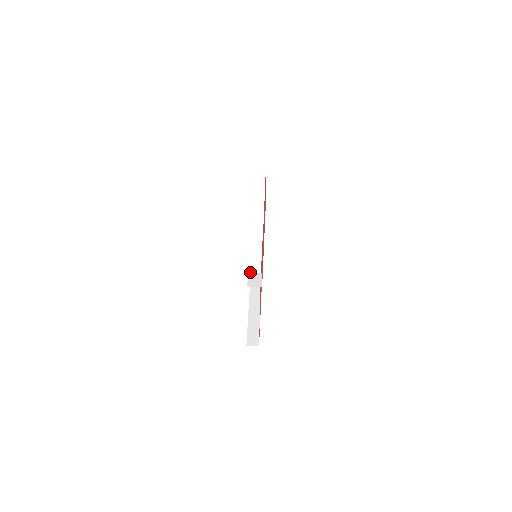
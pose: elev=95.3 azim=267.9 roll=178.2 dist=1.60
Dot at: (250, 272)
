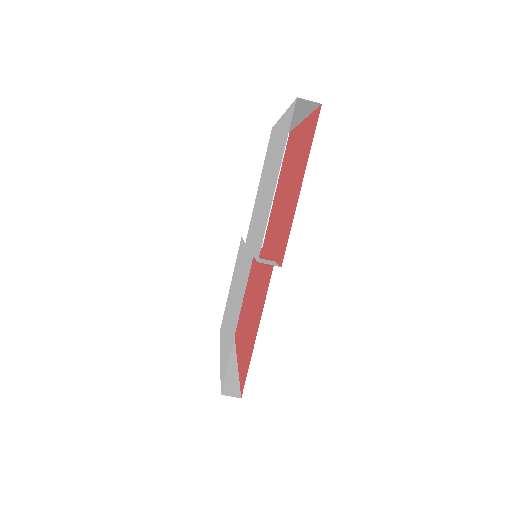
Dot at: (224, 312)
